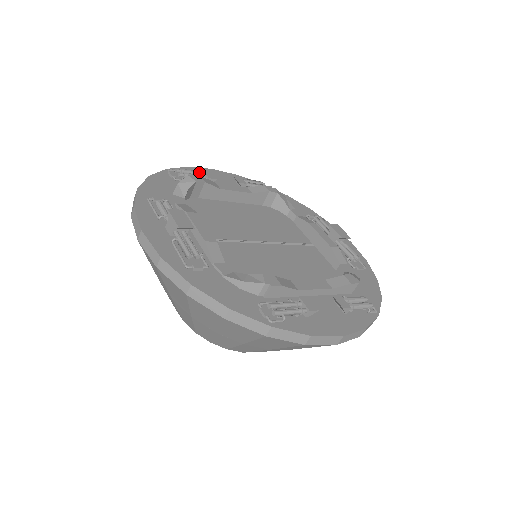
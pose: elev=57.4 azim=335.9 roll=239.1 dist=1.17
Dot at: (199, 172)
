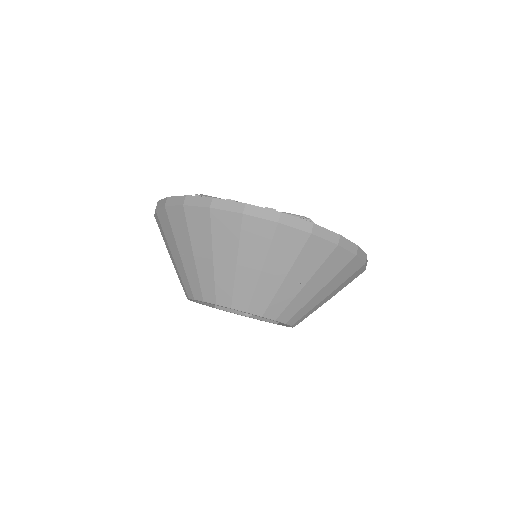
Dot at: occluded
